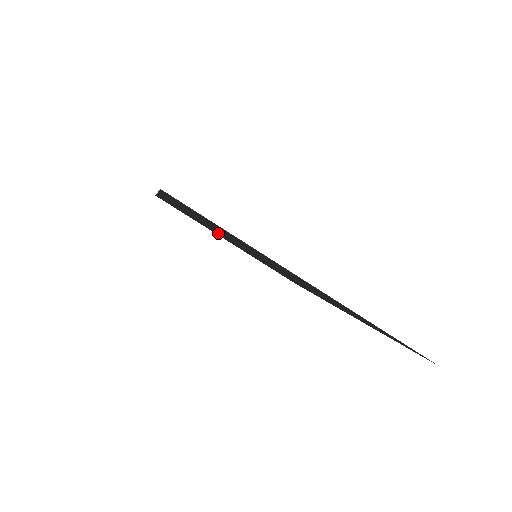
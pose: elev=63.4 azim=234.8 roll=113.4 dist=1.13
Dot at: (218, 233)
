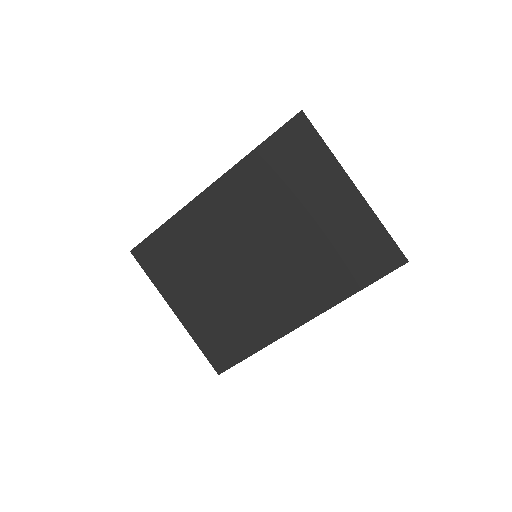
Dot at: (215, 252)
